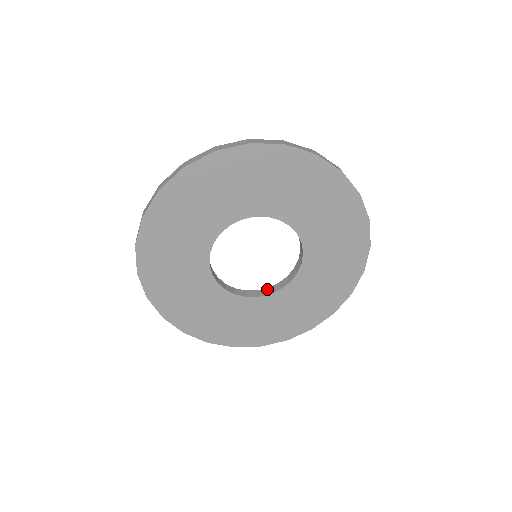
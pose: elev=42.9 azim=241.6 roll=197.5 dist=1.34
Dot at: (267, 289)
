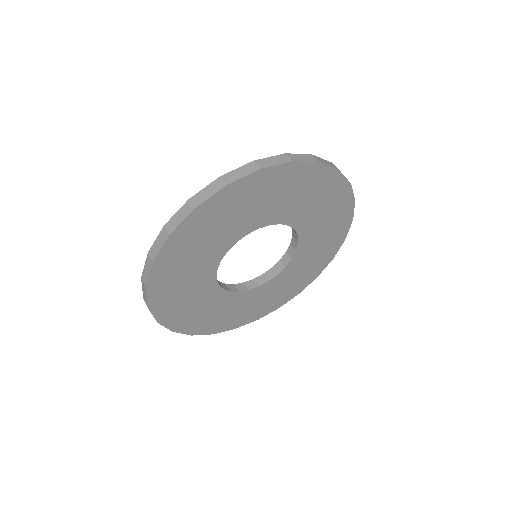
Dot at: (243, 284)
